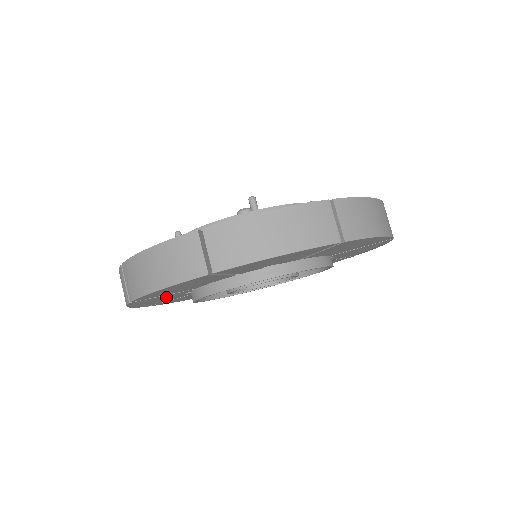
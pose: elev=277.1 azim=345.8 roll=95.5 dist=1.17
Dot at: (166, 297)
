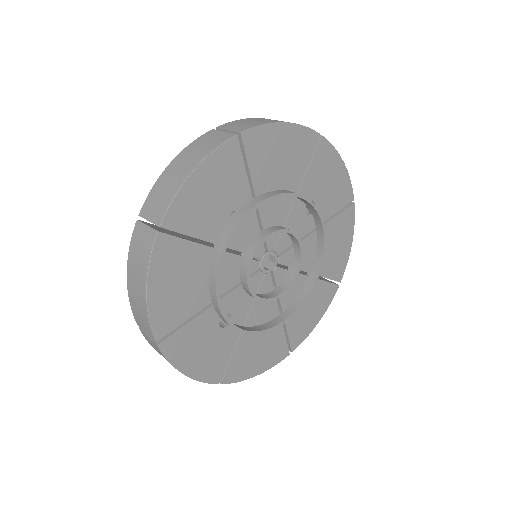
Dot at: (203, 337)
